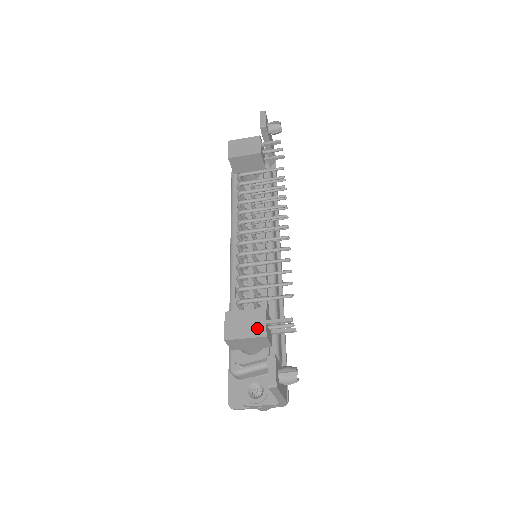
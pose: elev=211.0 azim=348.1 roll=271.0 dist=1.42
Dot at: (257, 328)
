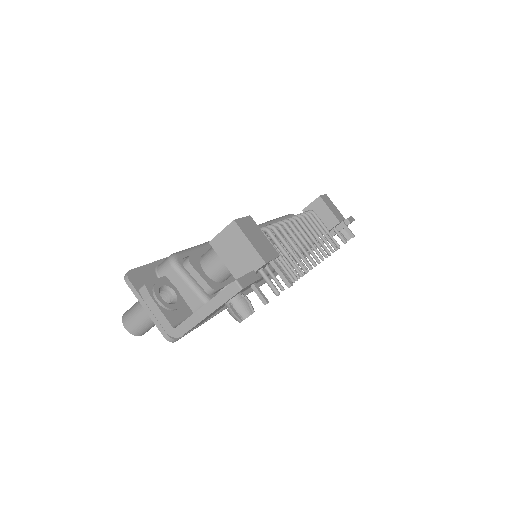
Dot at: (264, 251)
